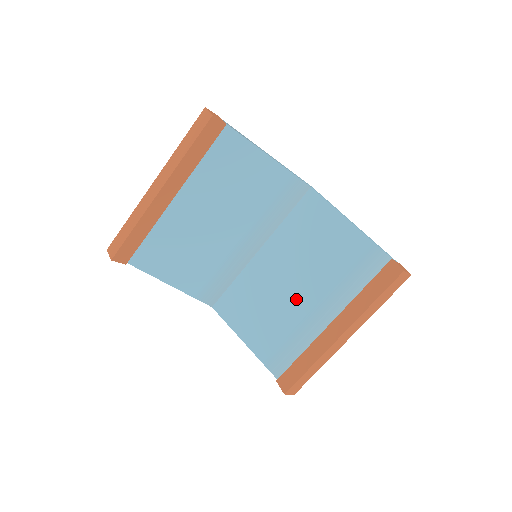
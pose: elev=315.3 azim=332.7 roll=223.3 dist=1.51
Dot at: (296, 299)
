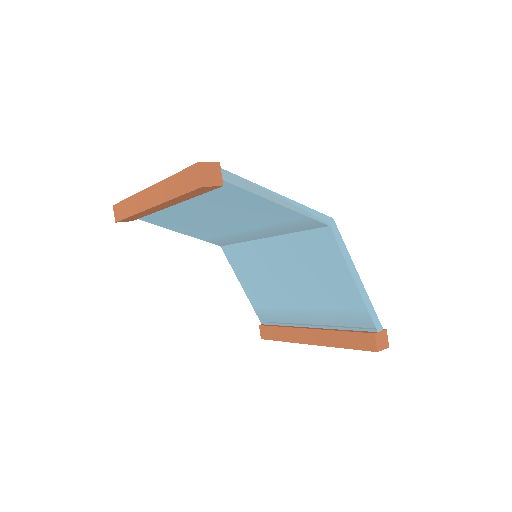
Dot at: (288, 293)
